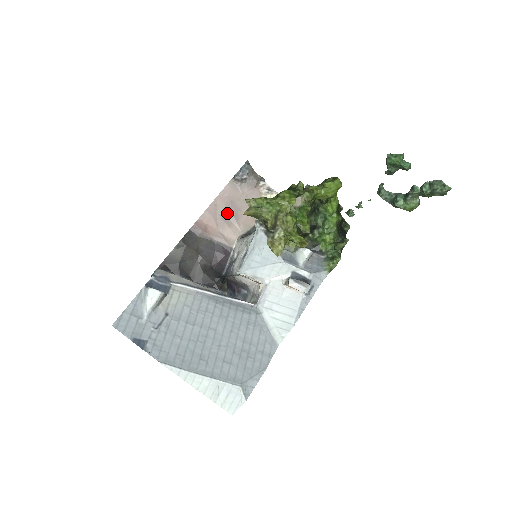
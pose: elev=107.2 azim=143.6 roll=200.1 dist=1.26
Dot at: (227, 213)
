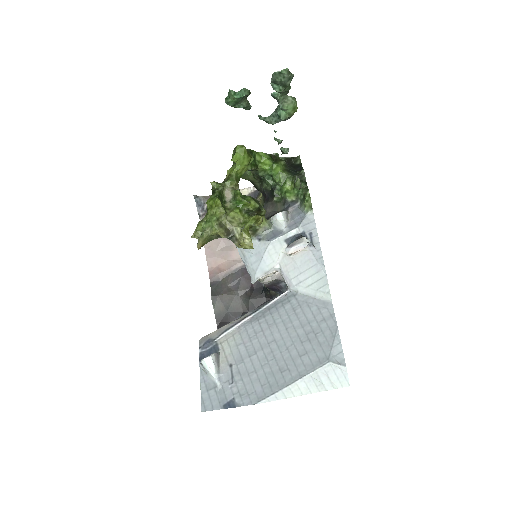
Dot at: (221, 243)
